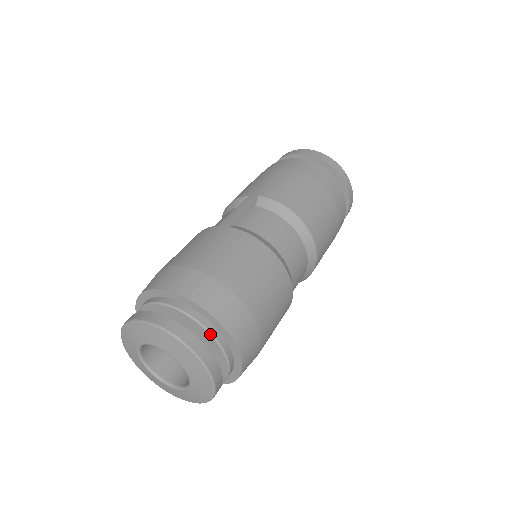
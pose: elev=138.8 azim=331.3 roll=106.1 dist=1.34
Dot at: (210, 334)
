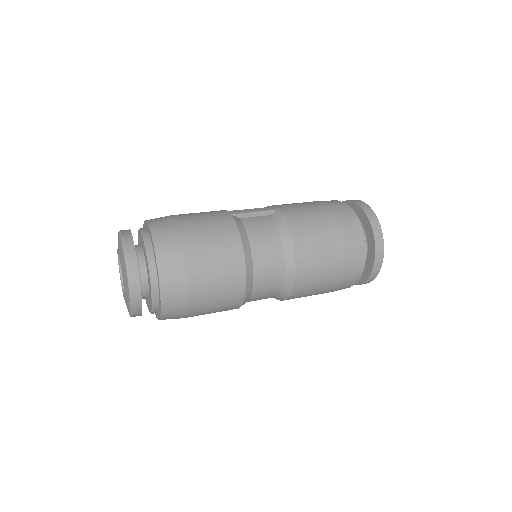
Dot at: (148, 266)
